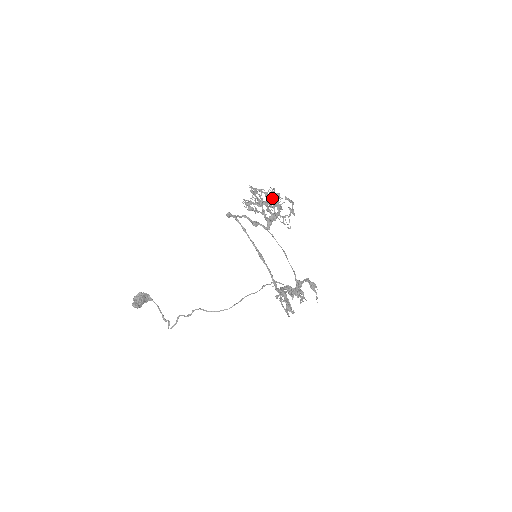
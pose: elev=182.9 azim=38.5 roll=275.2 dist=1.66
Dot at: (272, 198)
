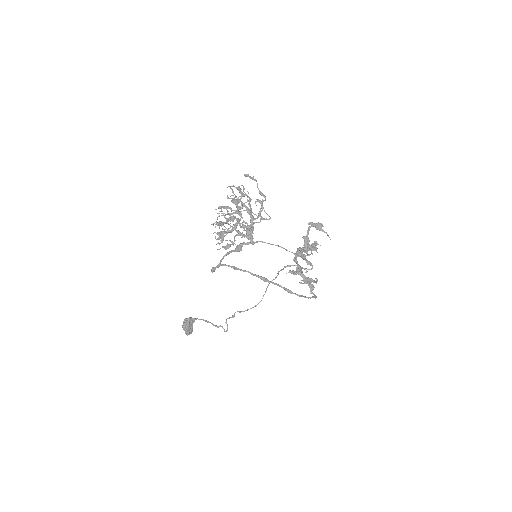
Dot at: (237, 212)
